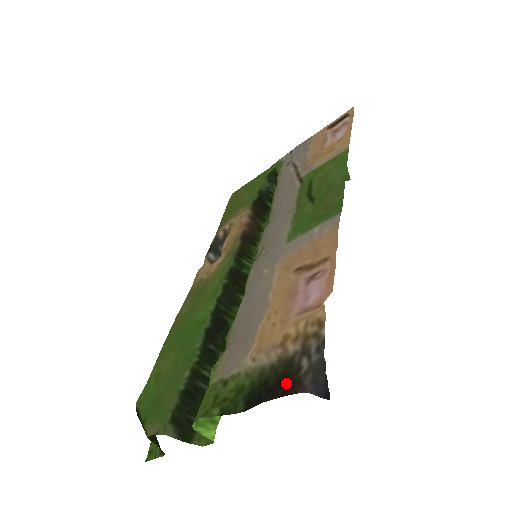
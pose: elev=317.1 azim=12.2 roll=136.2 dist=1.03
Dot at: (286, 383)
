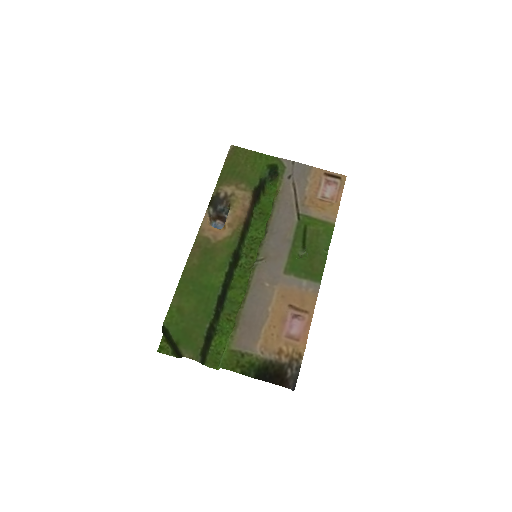
Dot at: (280, 378)
